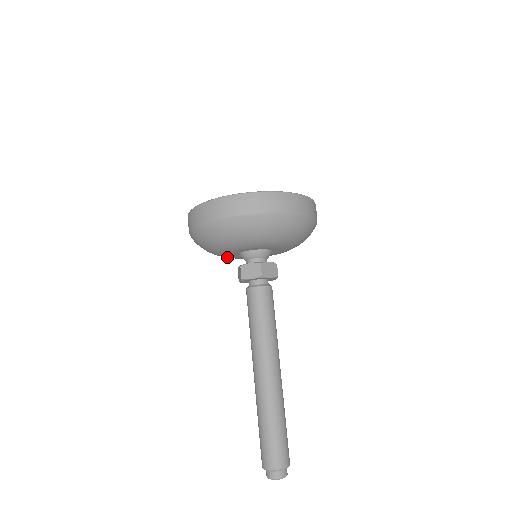
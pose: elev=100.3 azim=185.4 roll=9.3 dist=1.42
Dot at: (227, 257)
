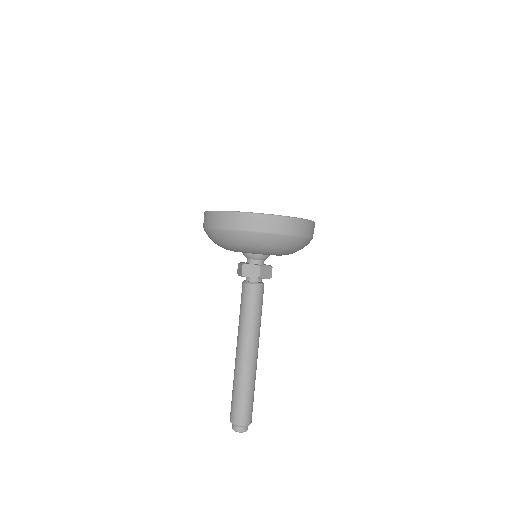
Dot at: occluded
